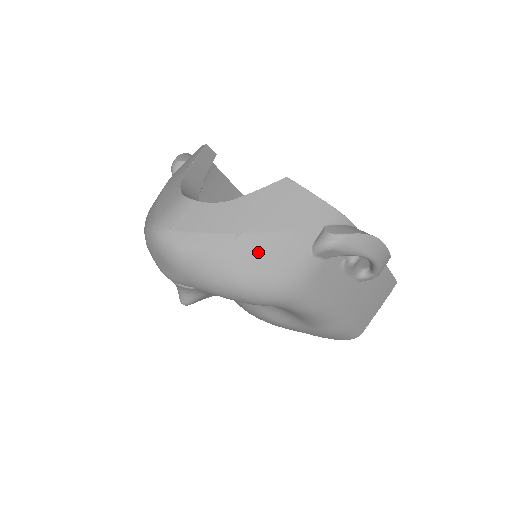
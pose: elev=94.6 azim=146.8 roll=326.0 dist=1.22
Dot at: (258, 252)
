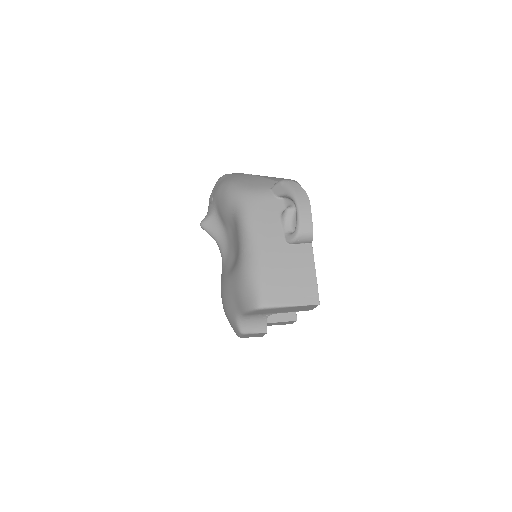
Dot at: (250, 178)
